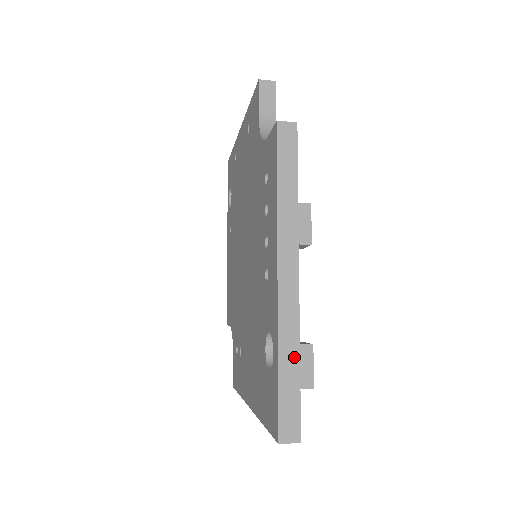
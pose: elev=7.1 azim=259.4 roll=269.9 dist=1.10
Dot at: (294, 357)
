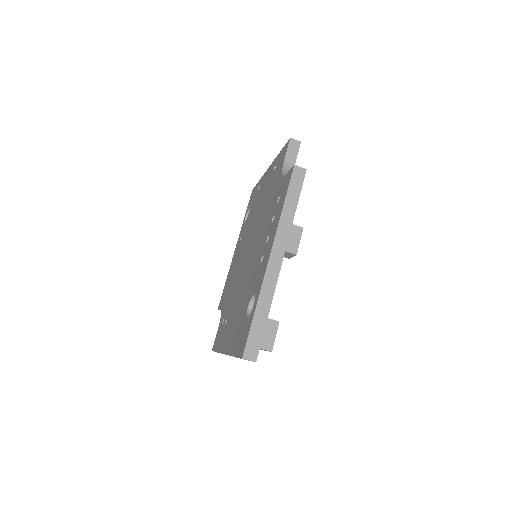
Dot at: (266, 309)
